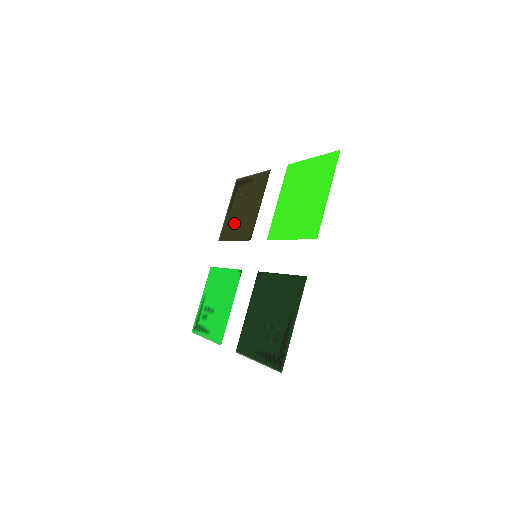
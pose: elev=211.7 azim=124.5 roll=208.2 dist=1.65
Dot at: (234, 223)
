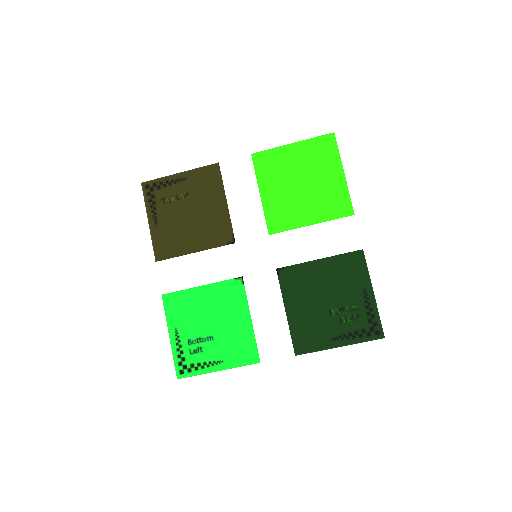
Dot at: (181, 233)
